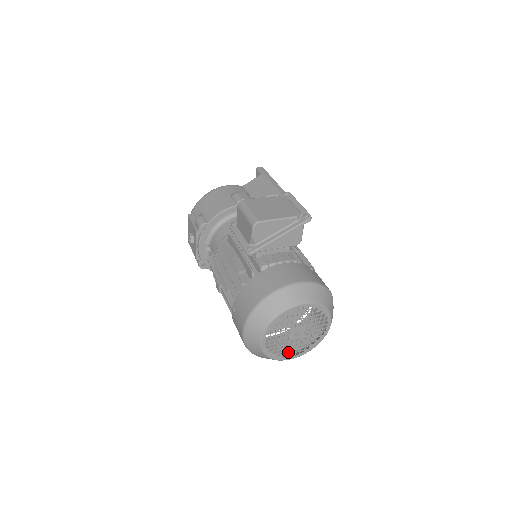
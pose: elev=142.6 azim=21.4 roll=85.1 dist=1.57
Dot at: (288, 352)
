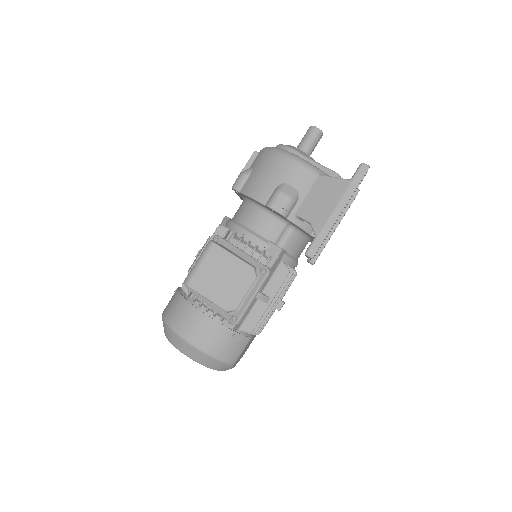
Dot at: occluded
